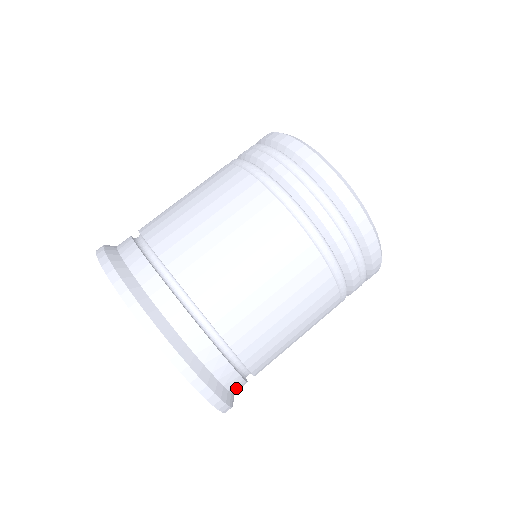
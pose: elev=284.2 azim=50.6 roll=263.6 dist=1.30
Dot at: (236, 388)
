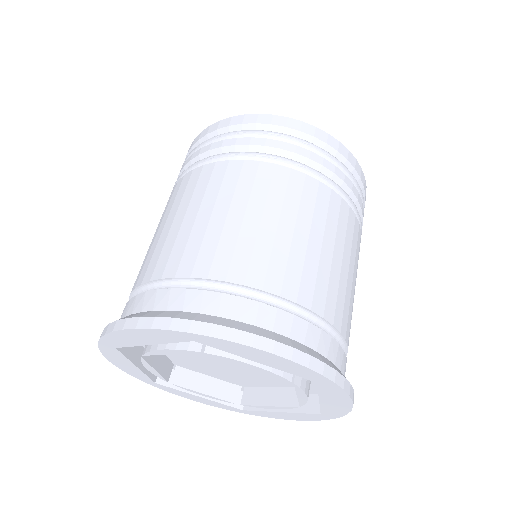
Dot at: occluded
